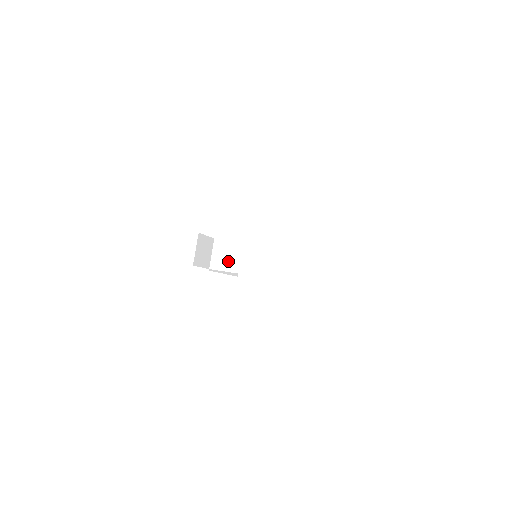
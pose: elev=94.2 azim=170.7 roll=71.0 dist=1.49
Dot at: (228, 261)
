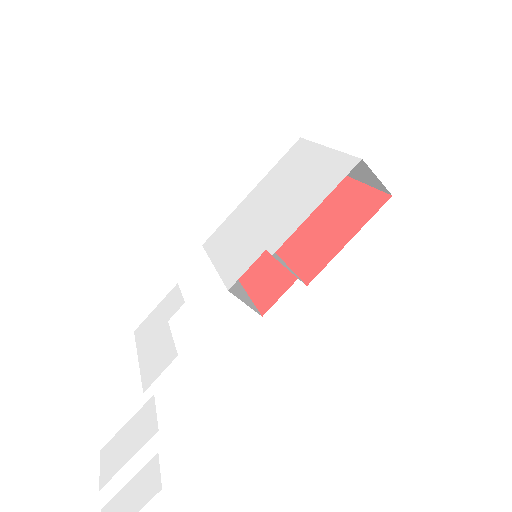
Dot at: occluded
